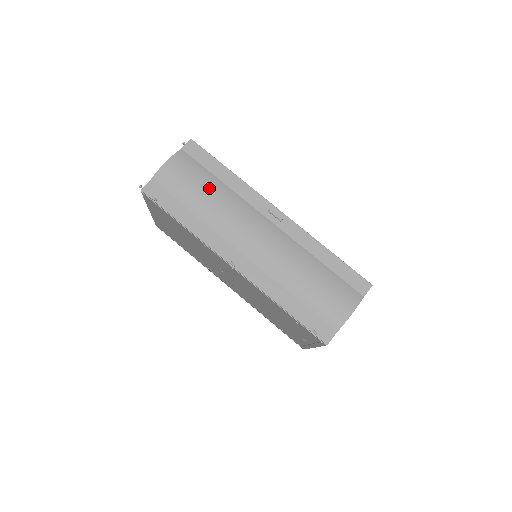
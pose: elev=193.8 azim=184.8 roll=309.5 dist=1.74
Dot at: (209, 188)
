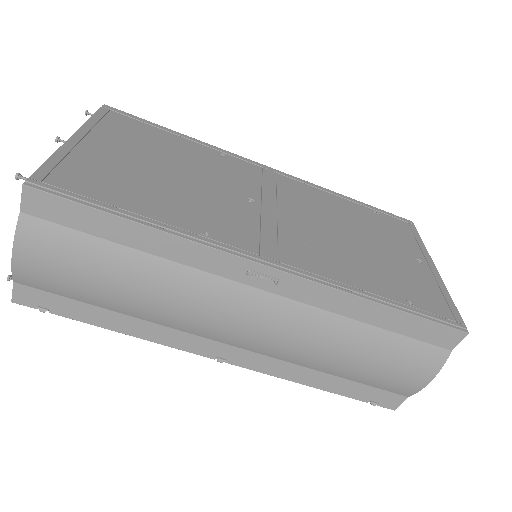
Dot at: (119, 275)
